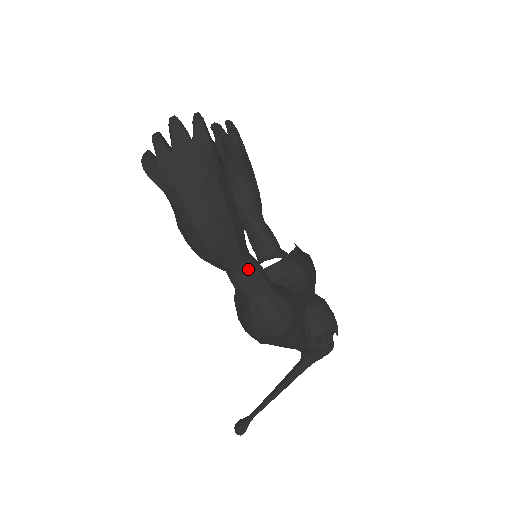
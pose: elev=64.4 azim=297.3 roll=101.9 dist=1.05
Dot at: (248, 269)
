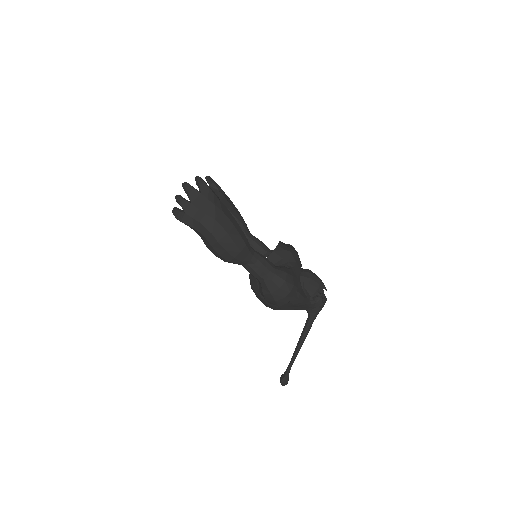
Dot at: (256, 259)
